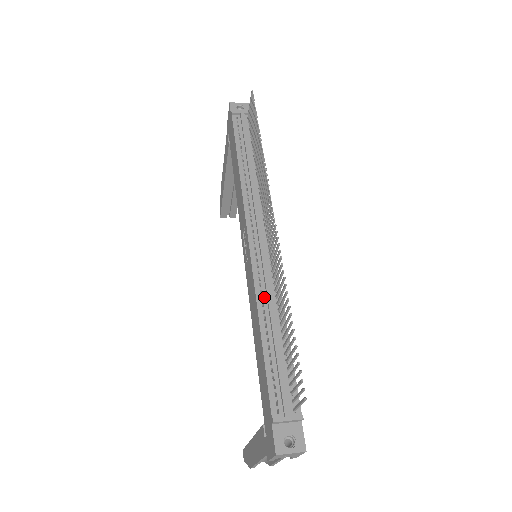
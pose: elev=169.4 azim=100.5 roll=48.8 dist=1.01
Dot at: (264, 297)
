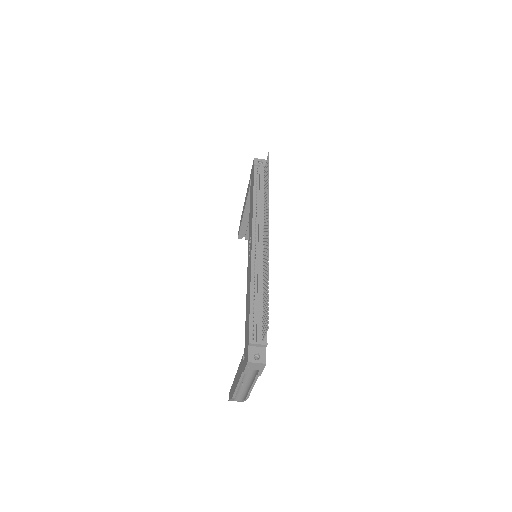
Dot at: (256, 276)
